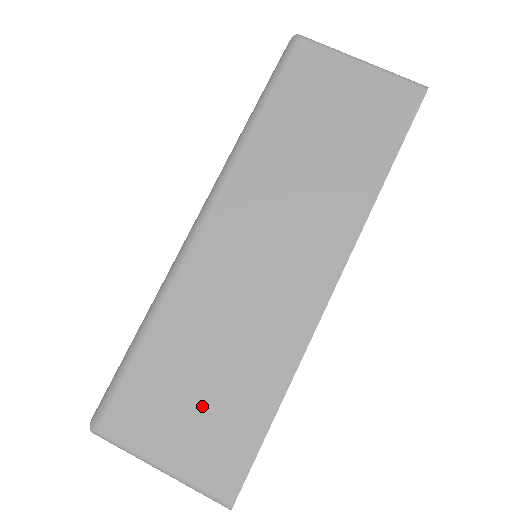
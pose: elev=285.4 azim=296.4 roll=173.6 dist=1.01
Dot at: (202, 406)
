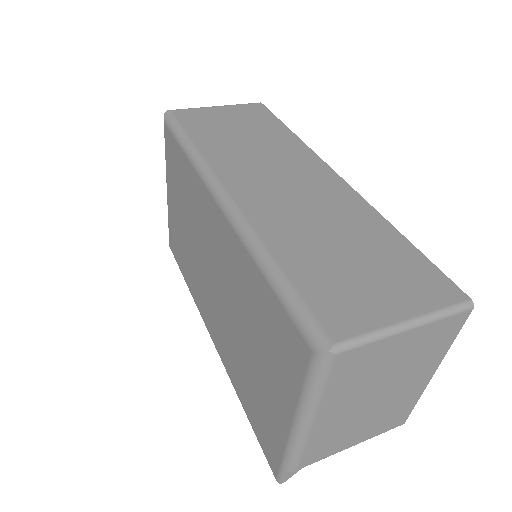
Dot at: (369, 268)
